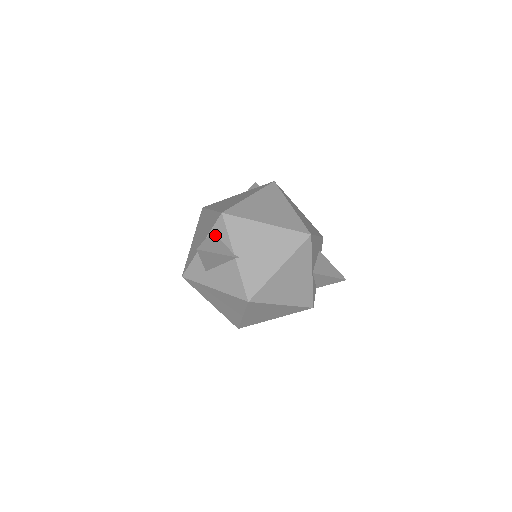
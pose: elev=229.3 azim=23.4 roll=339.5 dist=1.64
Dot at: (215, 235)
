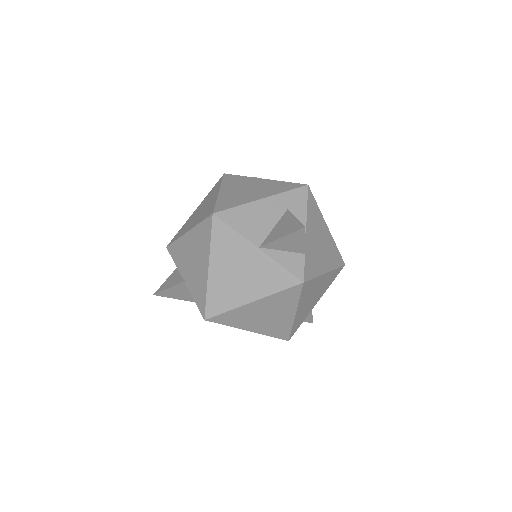
Dot at: occluded
